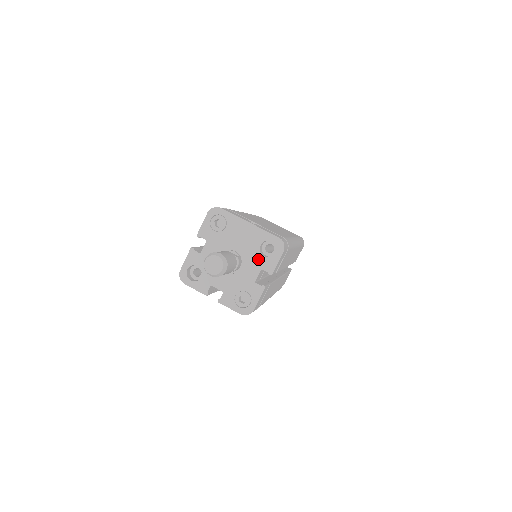
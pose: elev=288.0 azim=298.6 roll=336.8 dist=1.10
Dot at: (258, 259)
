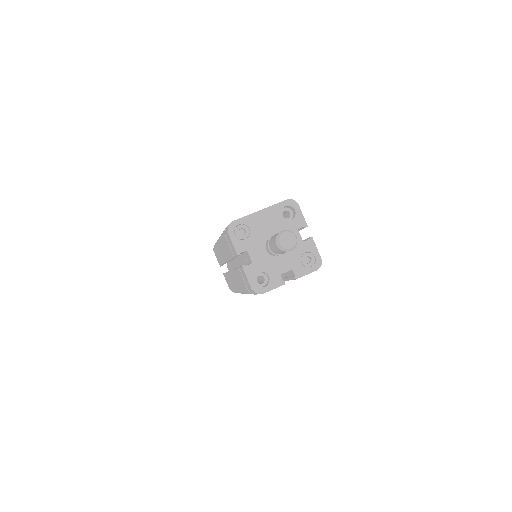
Dot at: (290, 226)
